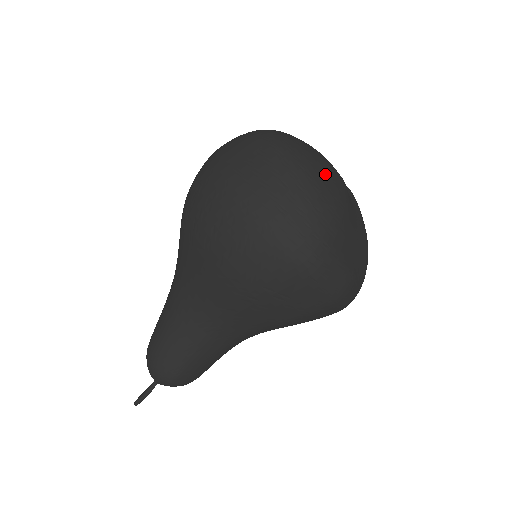
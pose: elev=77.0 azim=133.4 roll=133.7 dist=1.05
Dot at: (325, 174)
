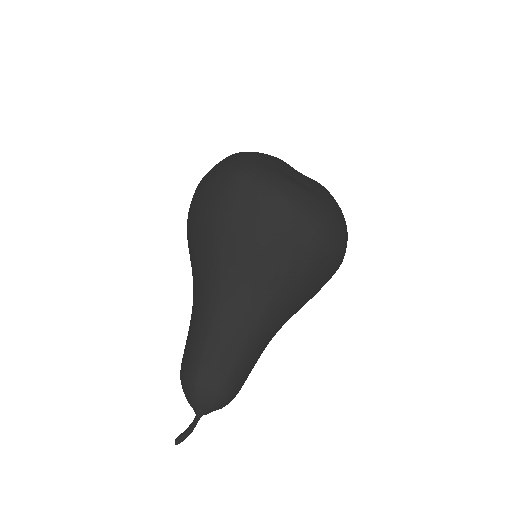
Dot at: occluded
